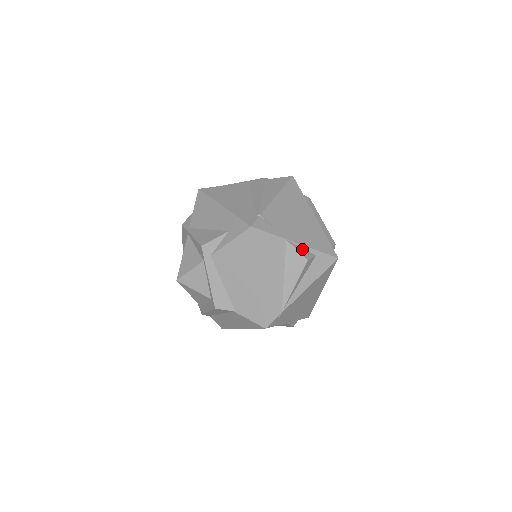
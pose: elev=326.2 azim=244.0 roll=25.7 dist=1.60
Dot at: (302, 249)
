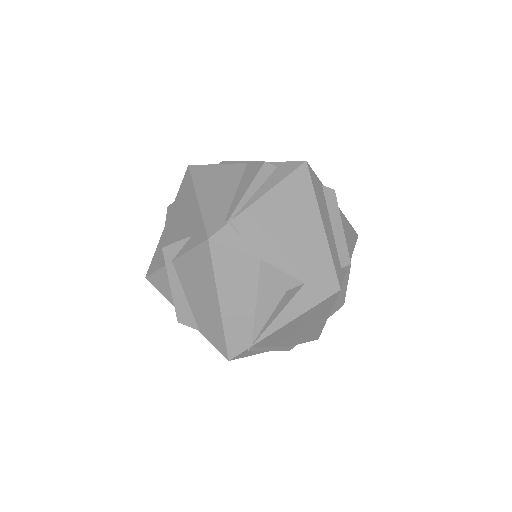
Dot at: (283, 274)
